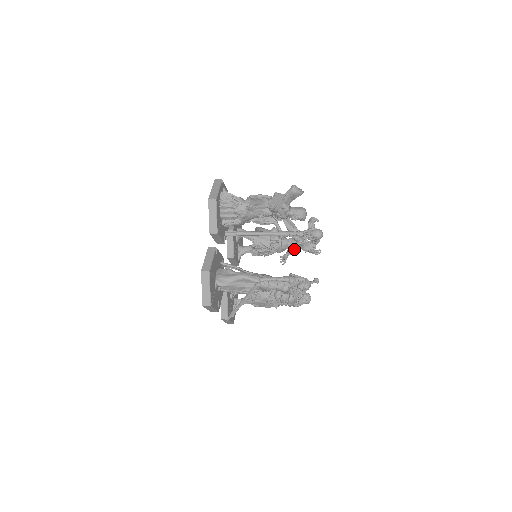
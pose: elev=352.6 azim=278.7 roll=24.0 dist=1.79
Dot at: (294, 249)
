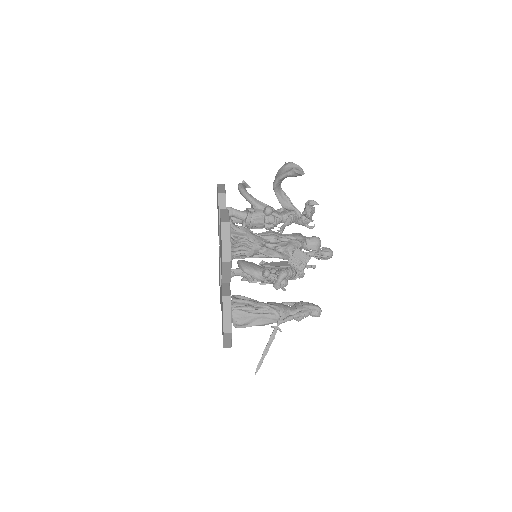
Dot at: (288, 225)
